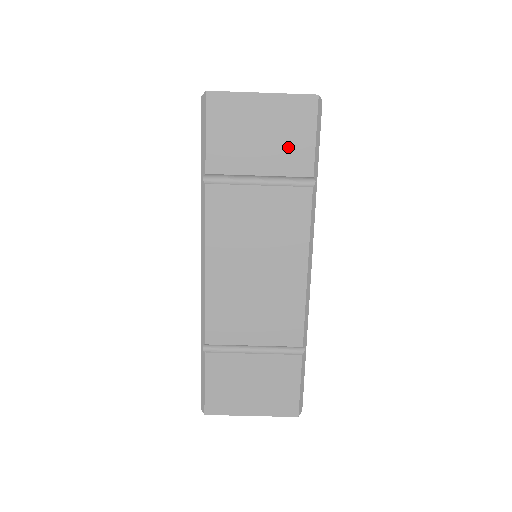
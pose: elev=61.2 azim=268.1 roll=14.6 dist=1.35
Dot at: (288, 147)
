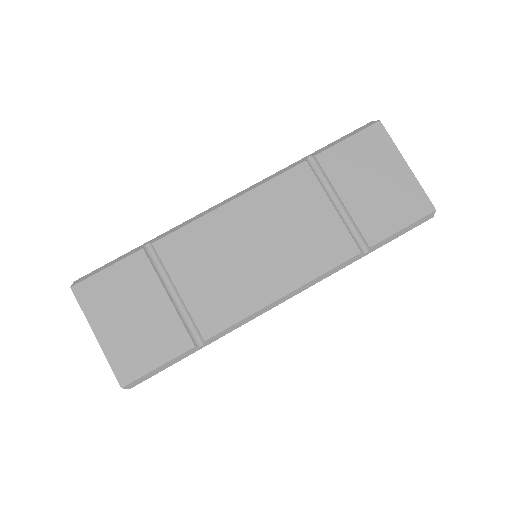
Dot at: (380, 211)
